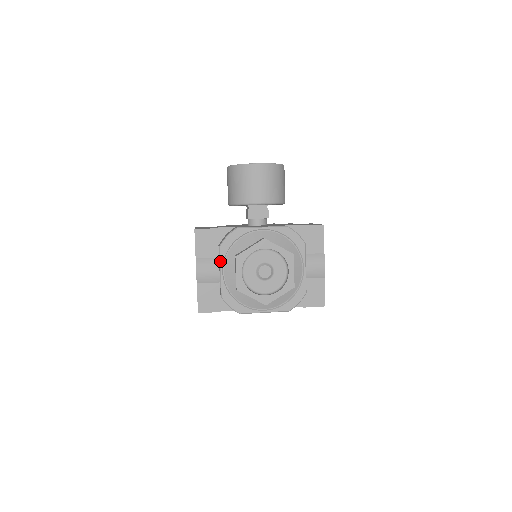
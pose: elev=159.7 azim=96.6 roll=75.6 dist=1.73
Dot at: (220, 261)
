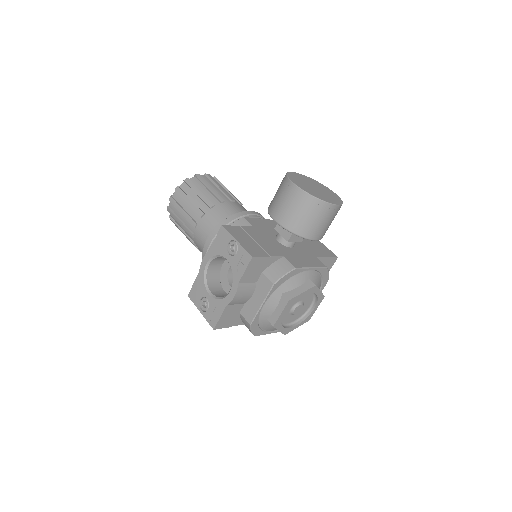
Dot at: (267, 296)
